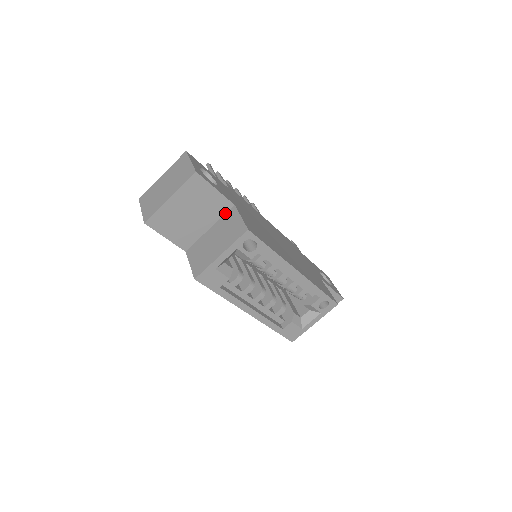
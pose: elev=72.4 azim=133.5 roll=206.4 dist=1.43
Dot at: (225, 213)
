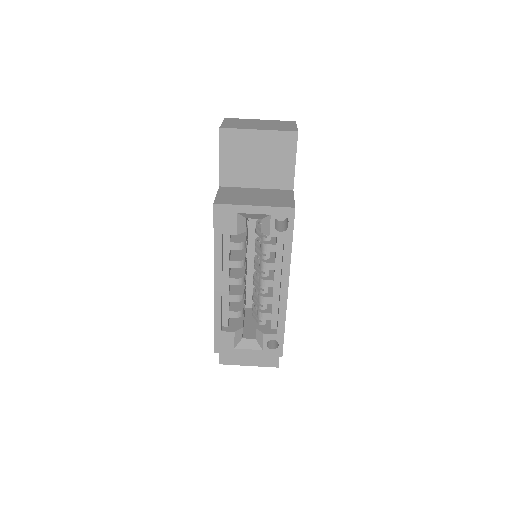
Dot at: (280, 189)
